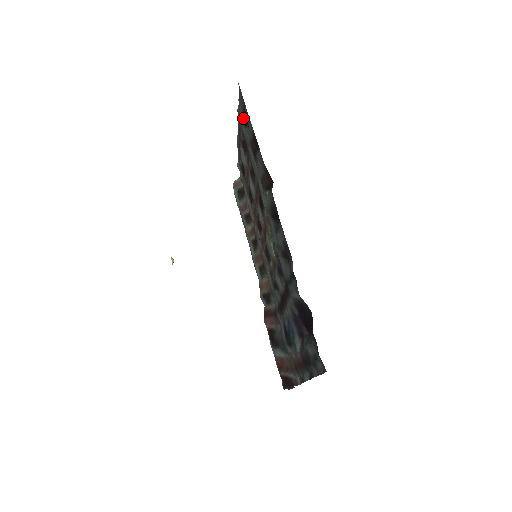
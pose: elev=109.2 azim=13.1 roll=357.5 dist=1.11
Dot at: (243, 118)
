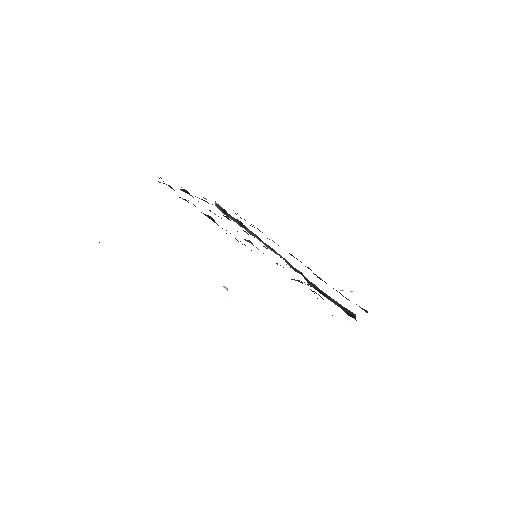
Dot at: occluded
